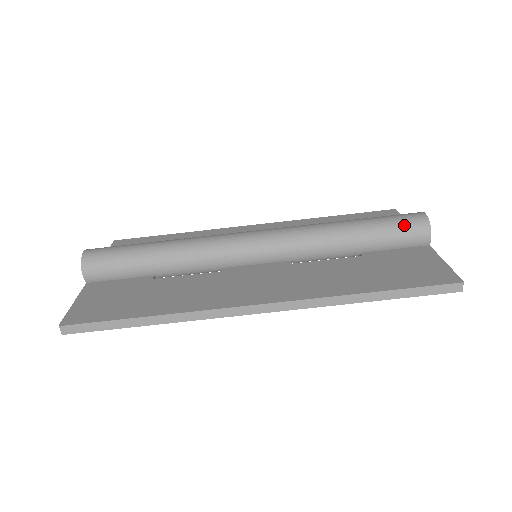
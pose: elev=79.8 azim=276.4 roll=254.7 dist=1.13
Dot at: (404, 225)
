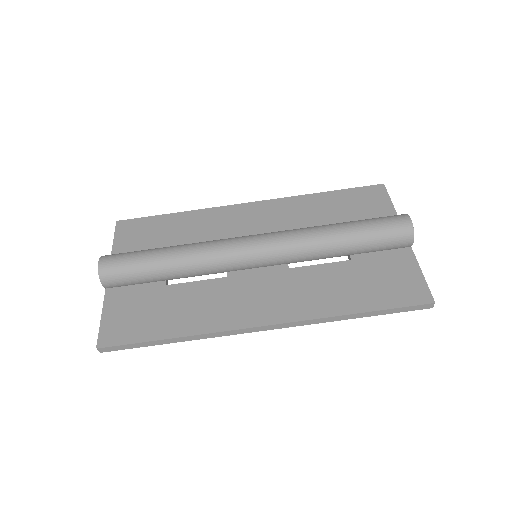
Dot at: (391, 233)
